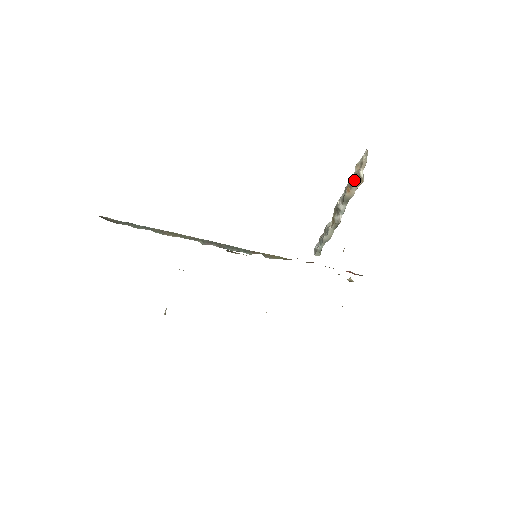
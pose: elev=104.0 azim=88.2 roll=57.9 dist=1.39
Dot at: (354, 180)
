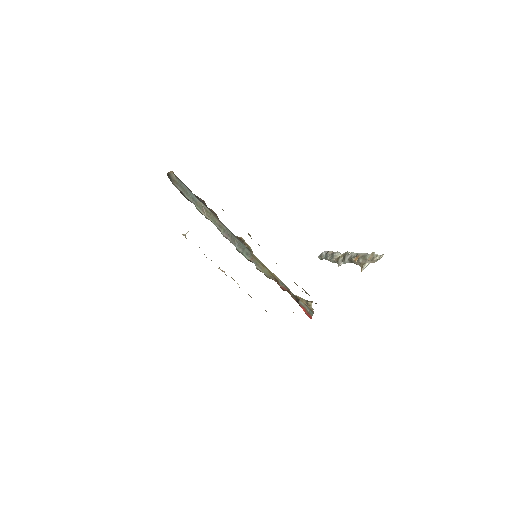
Dot at: (361, 261)
